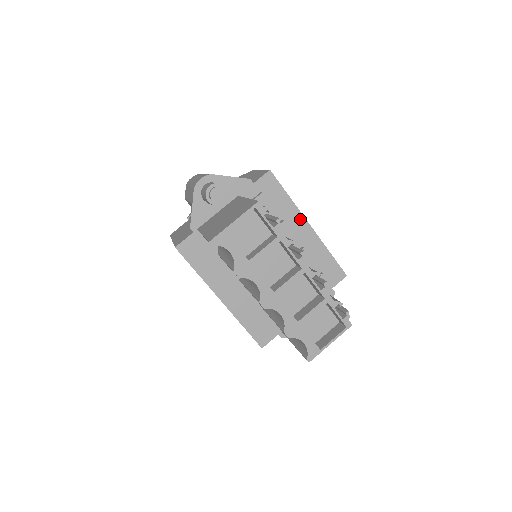
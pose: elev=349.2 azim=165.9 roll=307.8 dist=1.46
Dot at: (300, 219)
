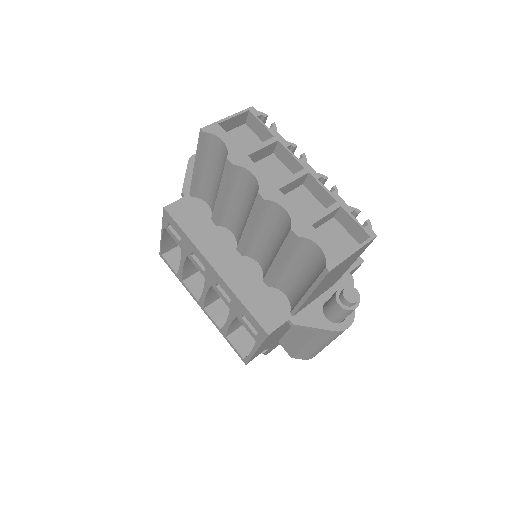
Dot at: occluded
